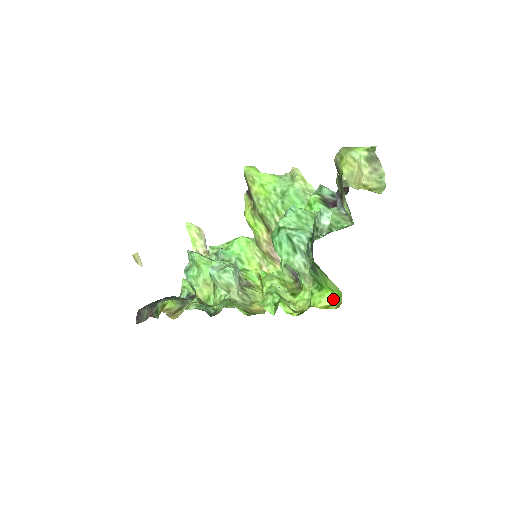
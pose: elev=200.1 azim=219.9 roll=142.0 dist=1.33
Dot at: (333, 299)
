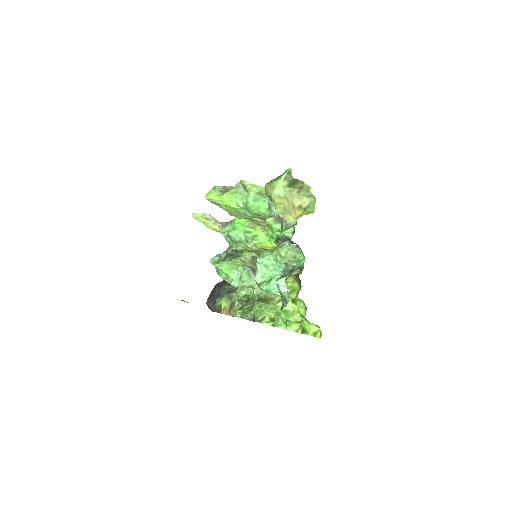
Dot at: (316, 327)
